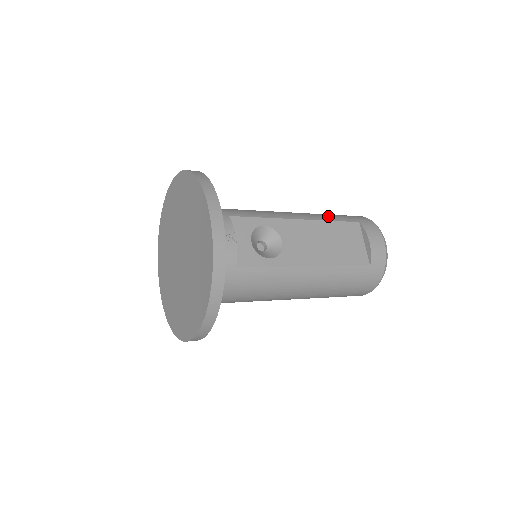
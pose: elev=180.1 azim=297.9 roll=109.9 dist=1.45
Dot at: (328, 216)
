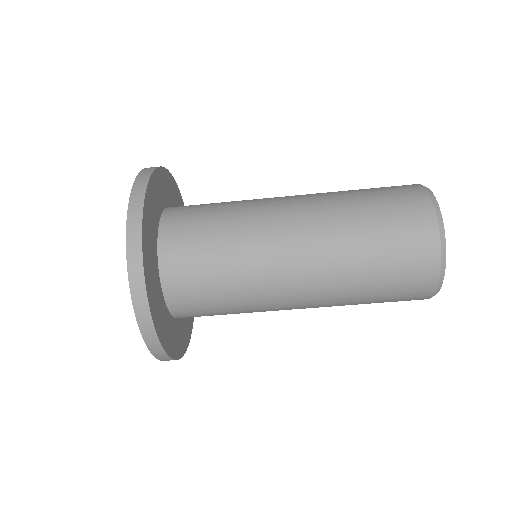
Dot at: occluded
